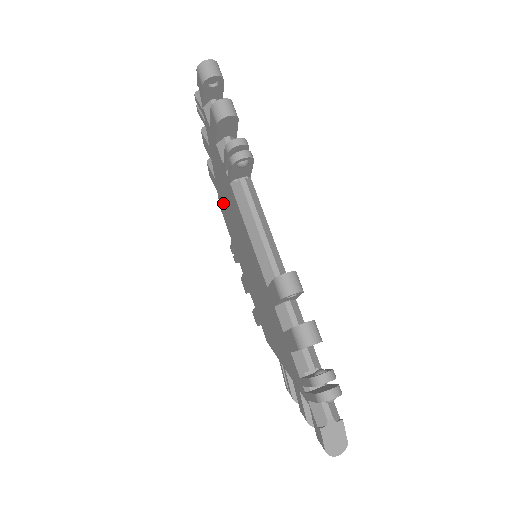
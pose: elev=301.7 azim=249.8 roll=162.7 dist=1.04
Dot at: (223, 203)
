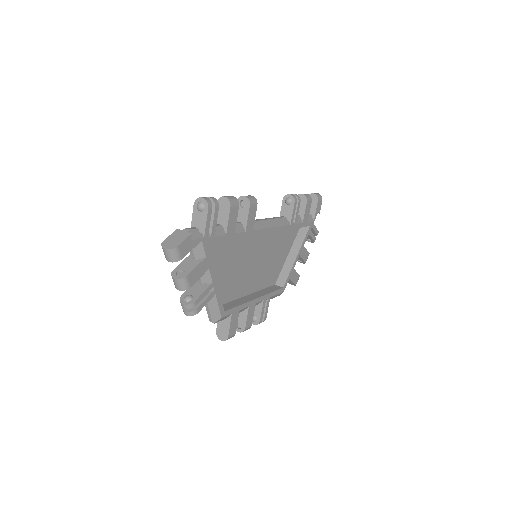
Dot at: occluded
